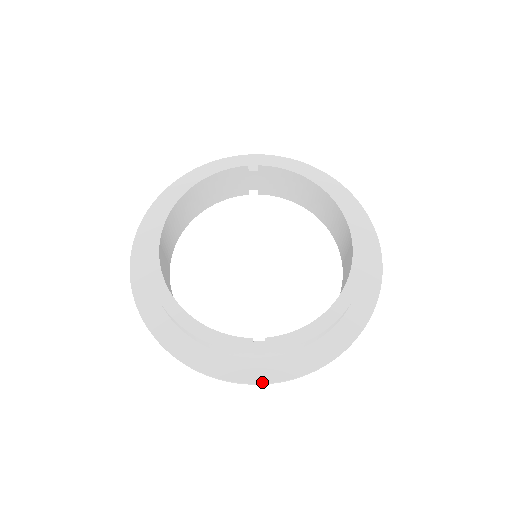
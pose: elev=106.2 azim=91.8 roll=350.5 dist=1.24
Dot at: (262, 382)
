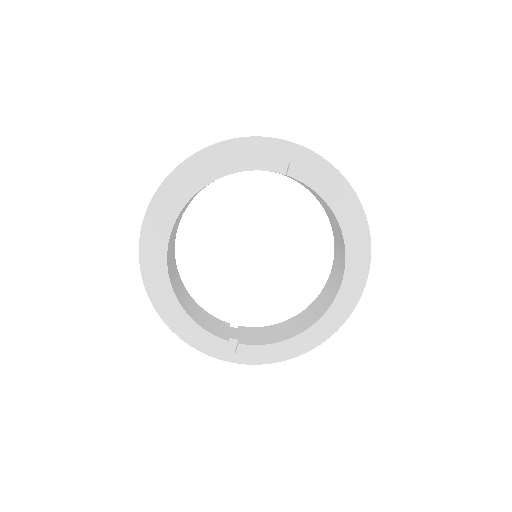
Dot at: (228, 361)
